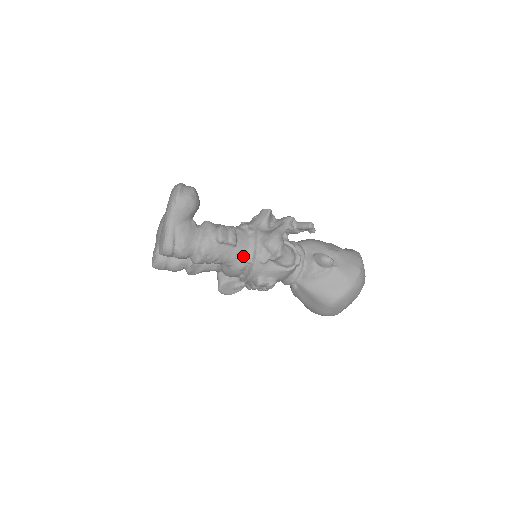
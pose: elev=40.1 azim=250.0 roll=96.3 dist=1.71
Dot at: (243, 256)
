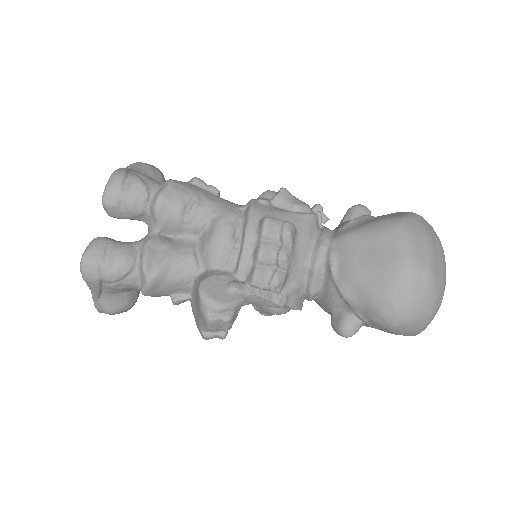
Dot at: (232, 204)
